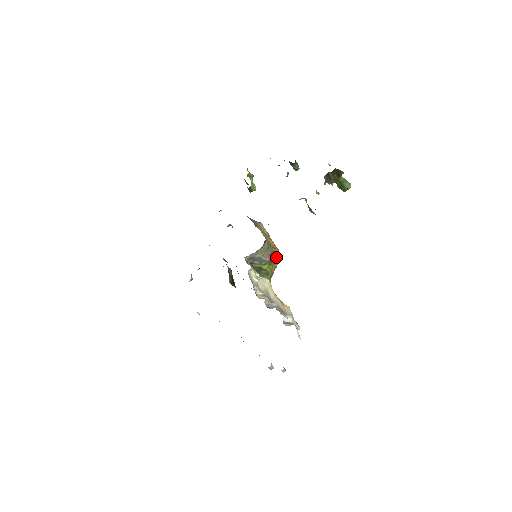
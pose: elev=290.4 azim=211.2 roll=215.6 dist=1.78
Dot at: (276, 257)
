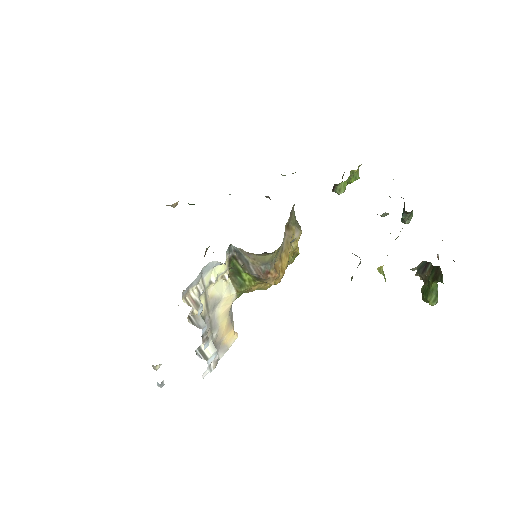
Dot at: (268, 280)
